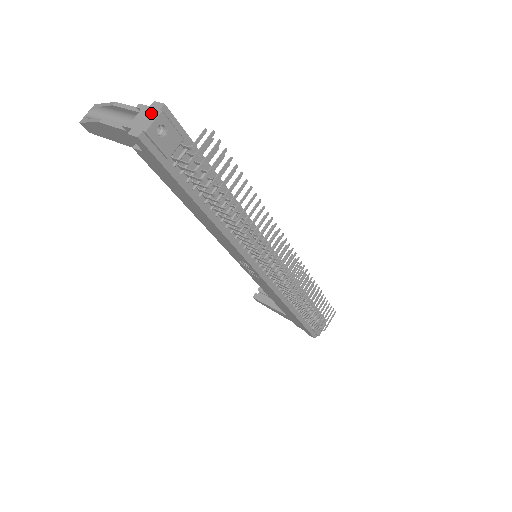
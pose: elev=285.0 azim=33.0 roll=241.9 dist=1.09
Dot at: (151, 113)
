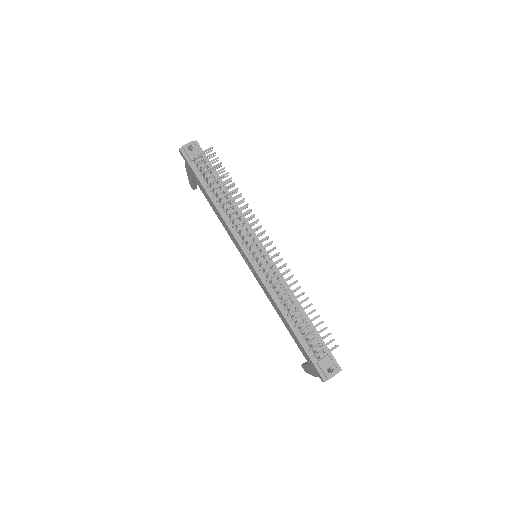
Dot at: occluded
